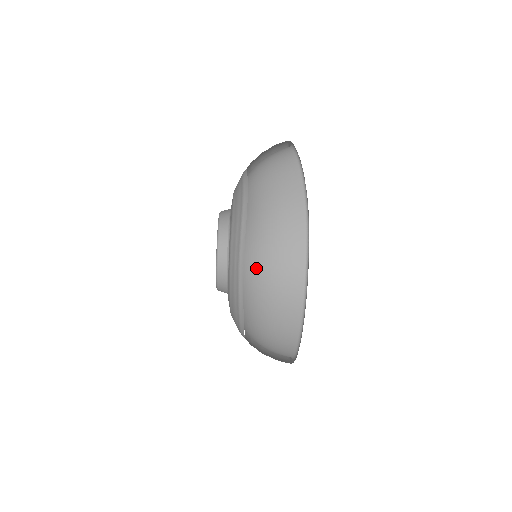
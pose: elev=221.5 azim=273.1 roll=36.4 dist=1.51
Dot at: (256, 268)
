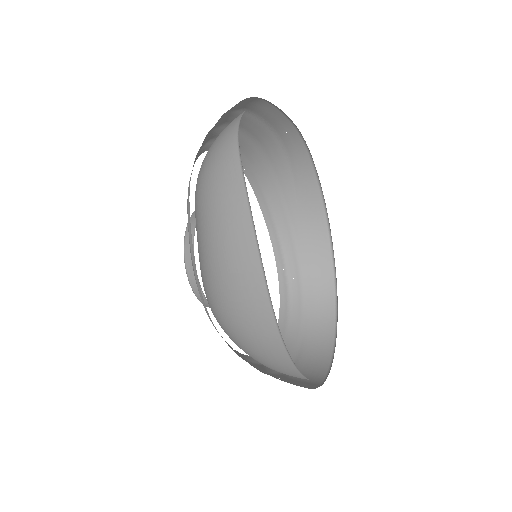
Dot at: (226, 326)
